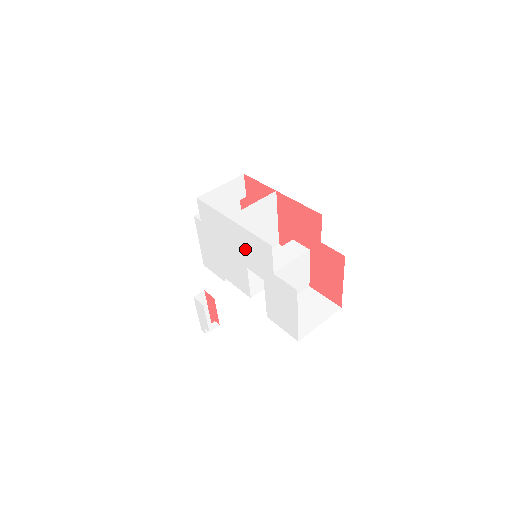
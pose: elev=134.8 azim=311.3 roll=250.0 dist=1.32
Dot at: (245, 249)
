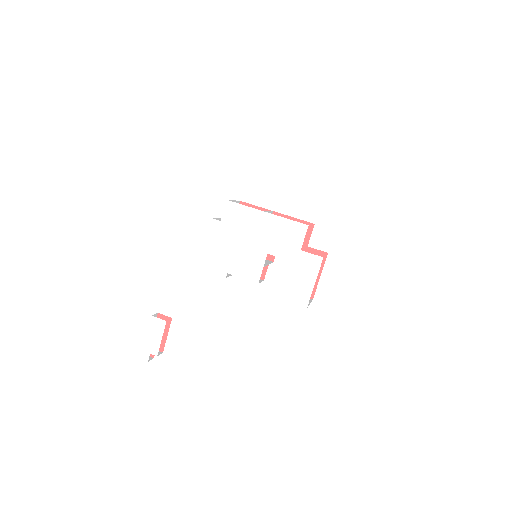
Dot at: (273, 235)
